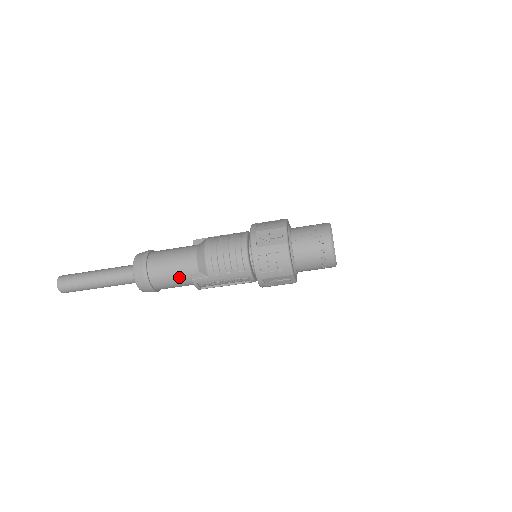
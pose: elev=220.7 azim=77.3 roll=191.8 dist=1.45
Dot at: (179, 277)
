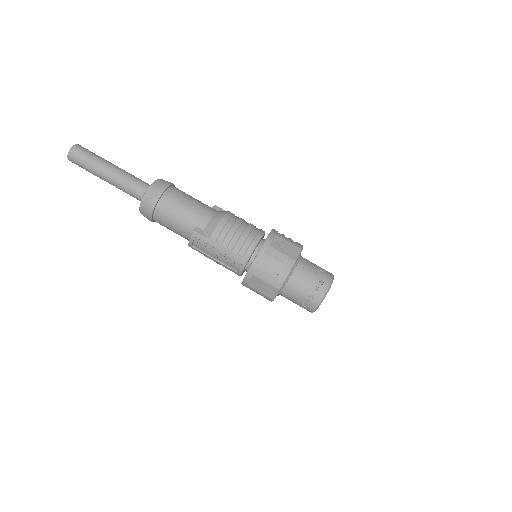
Dot at: (184, 221)
